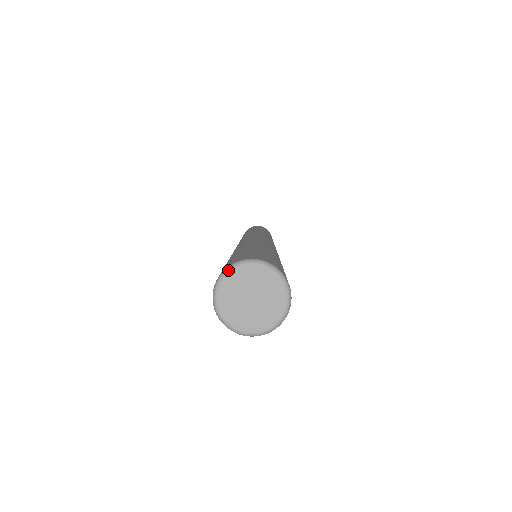
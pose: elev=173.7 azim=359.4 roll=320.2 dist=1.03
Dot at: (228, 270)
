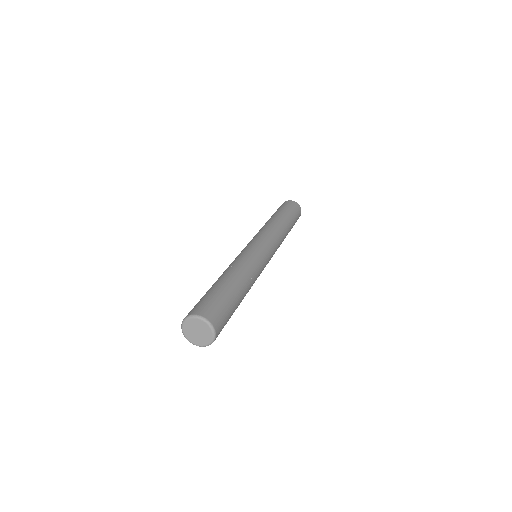
Dot at: (190, 317)
